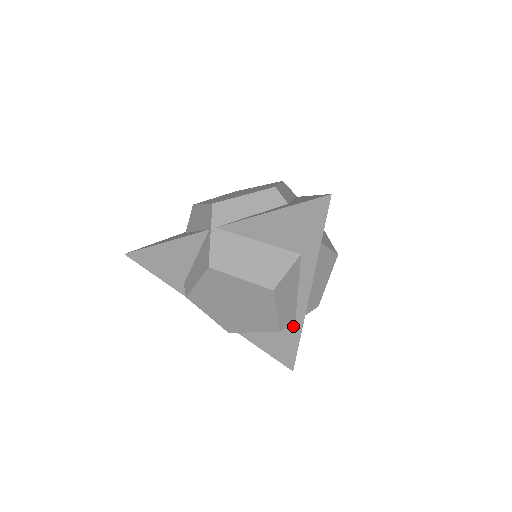
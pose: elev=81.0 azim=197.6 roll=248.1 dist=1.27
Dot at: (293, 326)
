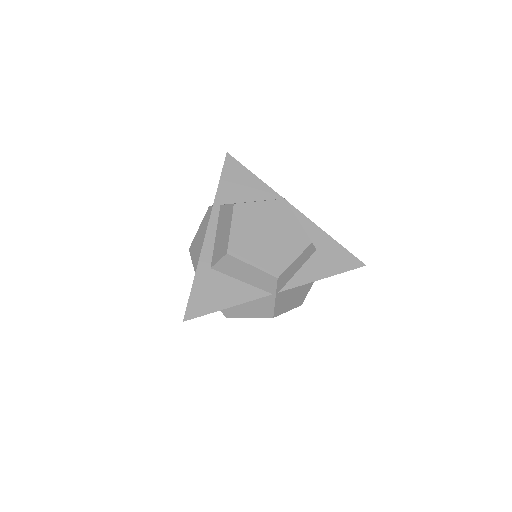
Dot at: occluded
